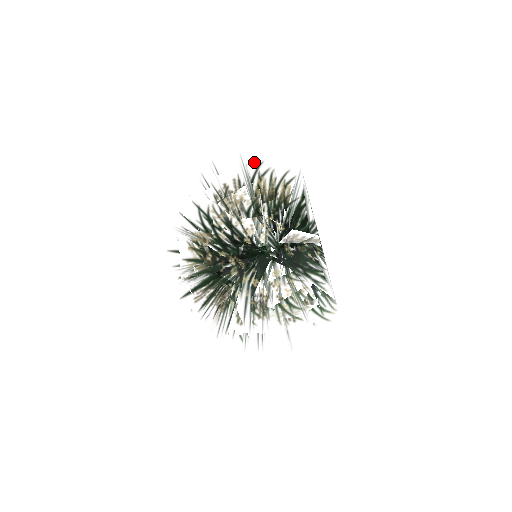
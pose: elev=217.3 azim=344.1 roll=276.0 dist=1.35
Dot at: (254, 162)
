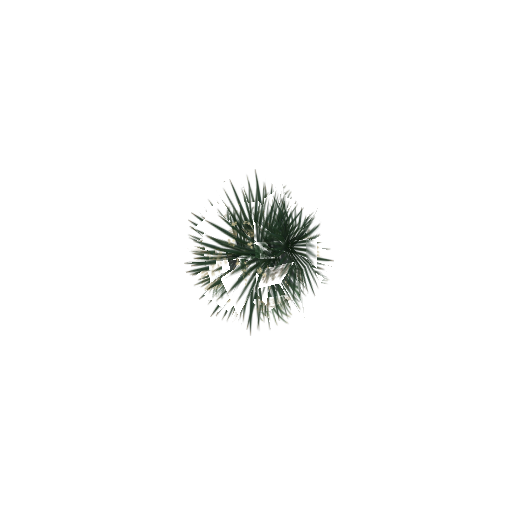
Dot at: (223, 207)
